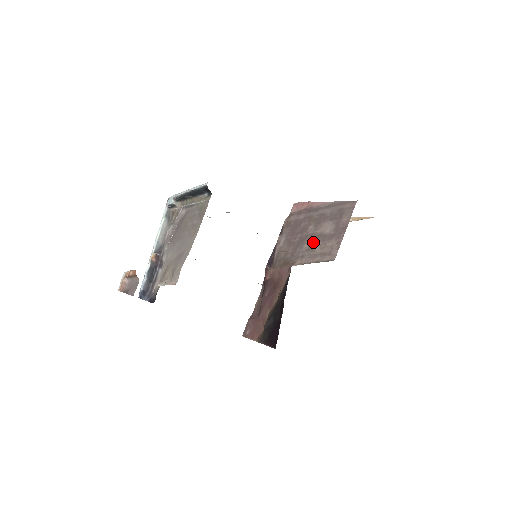
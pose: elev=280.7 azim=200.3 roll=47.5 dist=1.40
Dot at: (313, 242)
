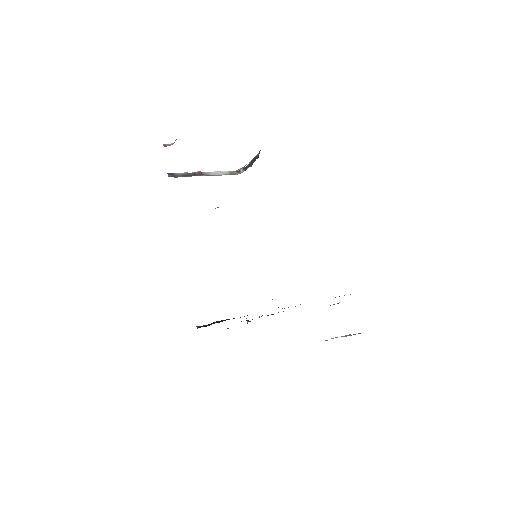
Dot at: occluded
